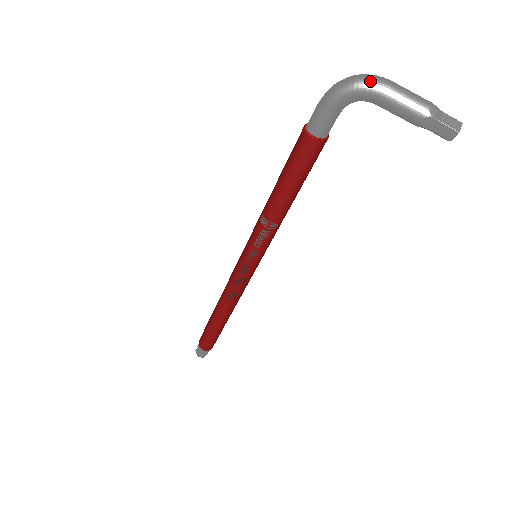
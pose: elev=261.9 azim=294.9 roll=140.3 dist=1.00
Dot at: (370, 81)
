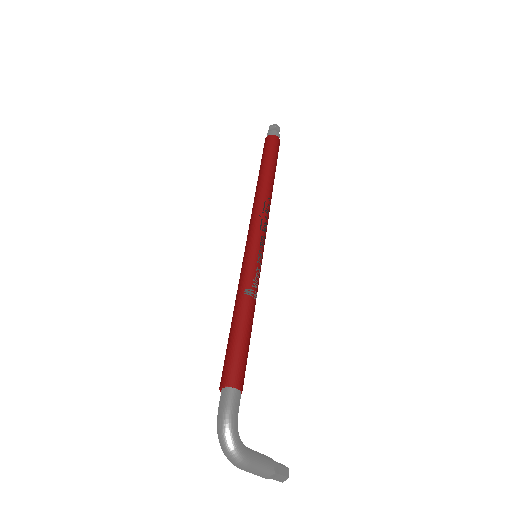
Dot at: occluded
